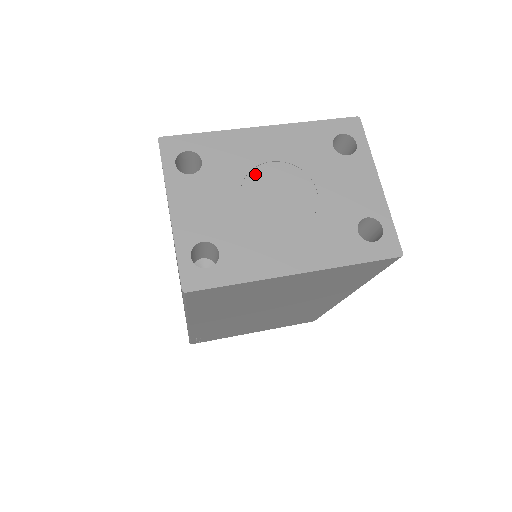
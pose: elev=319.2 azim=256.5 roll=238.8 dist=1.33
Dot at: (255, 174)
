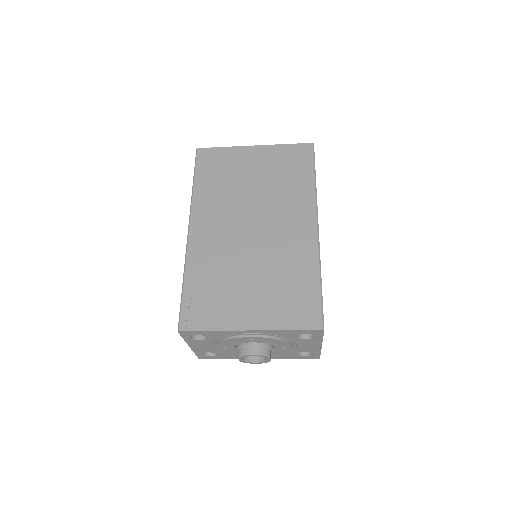
Dot at: occluded
